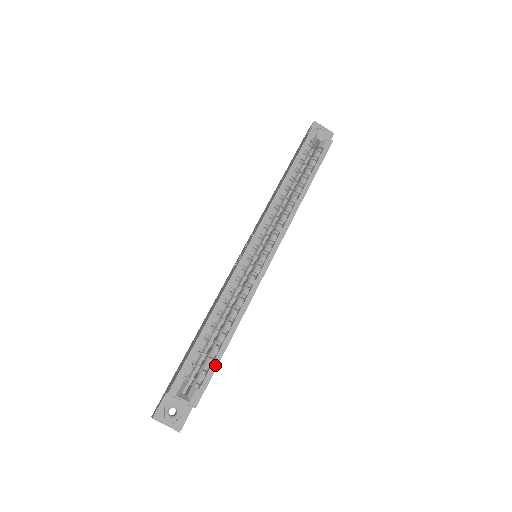
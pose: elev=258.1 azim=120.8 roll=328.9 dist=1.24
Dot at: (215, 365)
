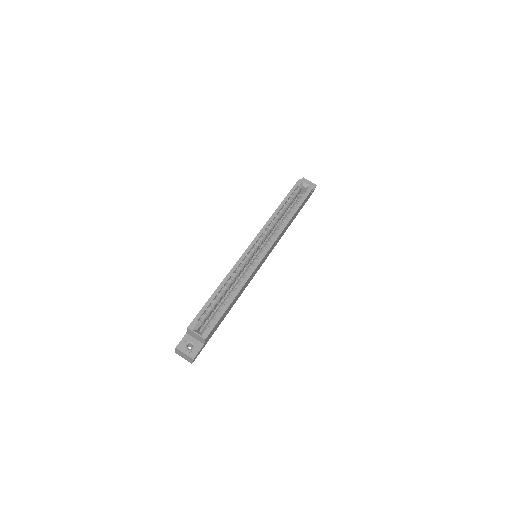
Dot at: (221, 315)
